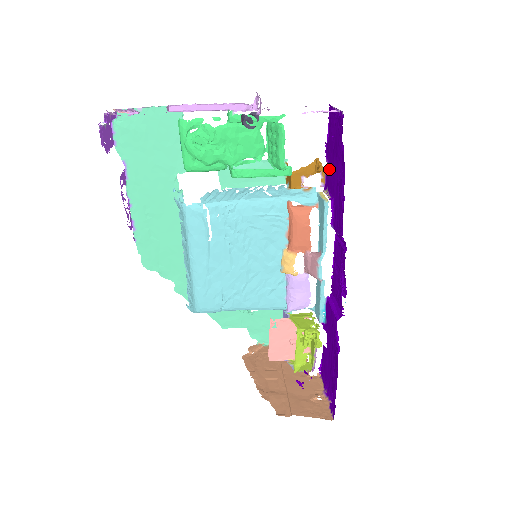
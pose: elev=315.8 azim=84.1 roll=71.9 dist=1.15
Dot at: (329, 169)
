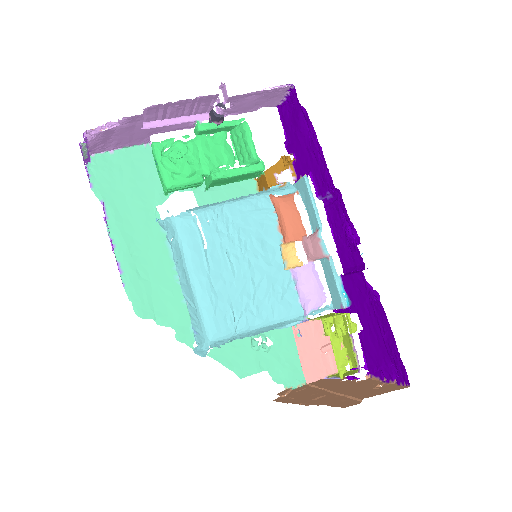
Dot at: (296, 156)
